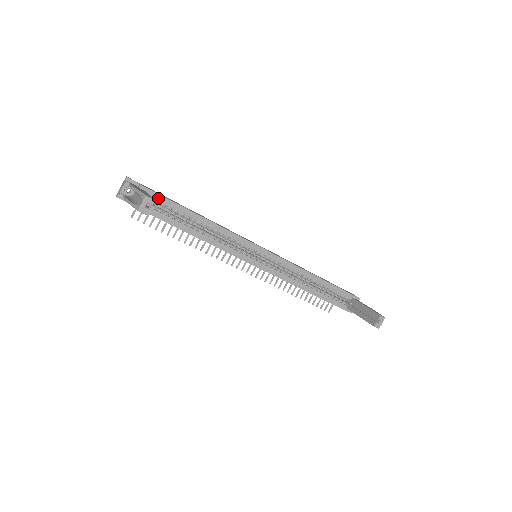
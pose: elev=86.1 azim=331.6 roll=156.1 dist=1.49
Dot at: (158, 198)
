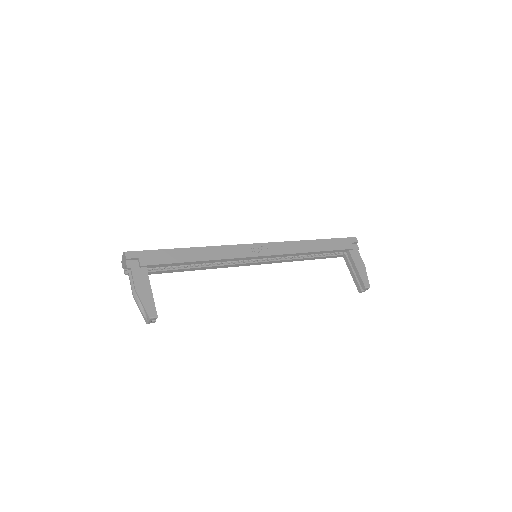
Dot at: (158, 266)
